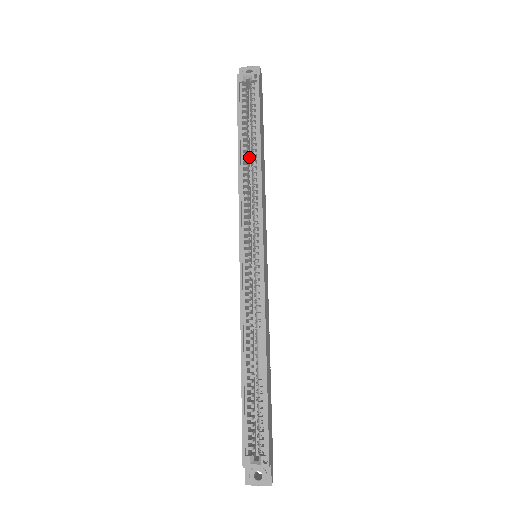
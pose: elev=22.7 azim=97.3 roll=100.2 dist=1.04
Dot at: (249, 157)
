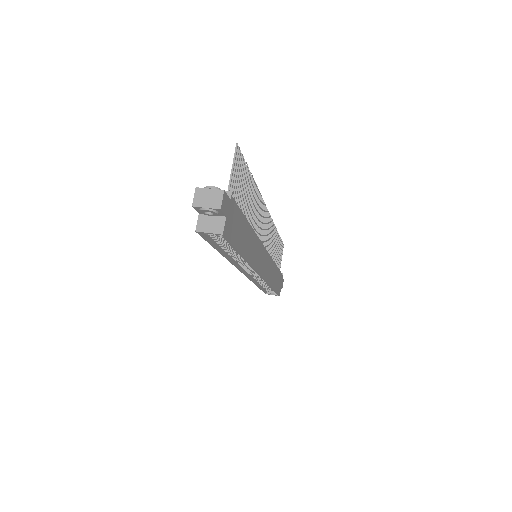
Dot at: occluded
